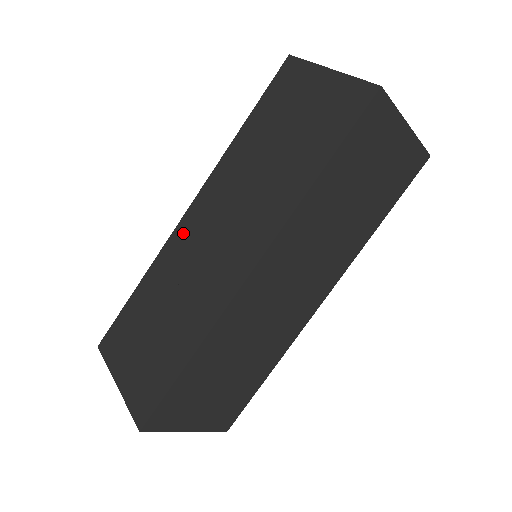
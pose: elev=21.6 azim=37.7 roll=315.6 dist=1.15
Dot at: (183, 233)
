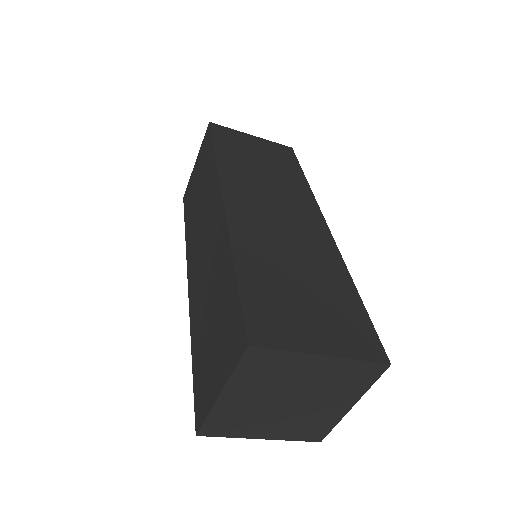
Dot at: (240, 215)
